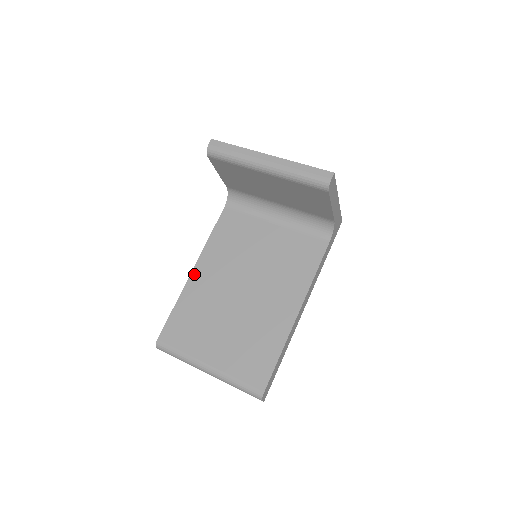
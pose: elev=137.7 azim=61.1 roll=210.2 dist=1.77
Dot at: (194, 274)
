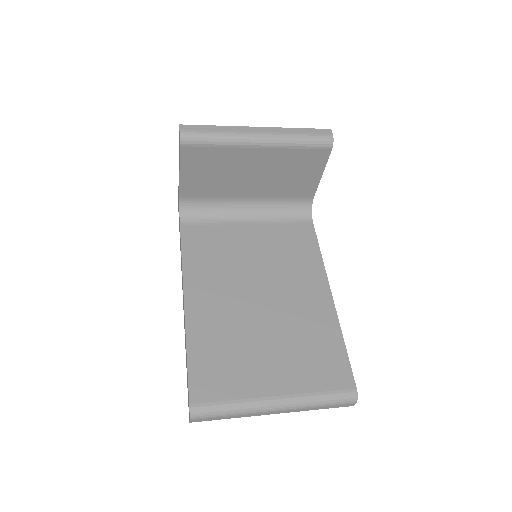
Dot at: (189, 306)
